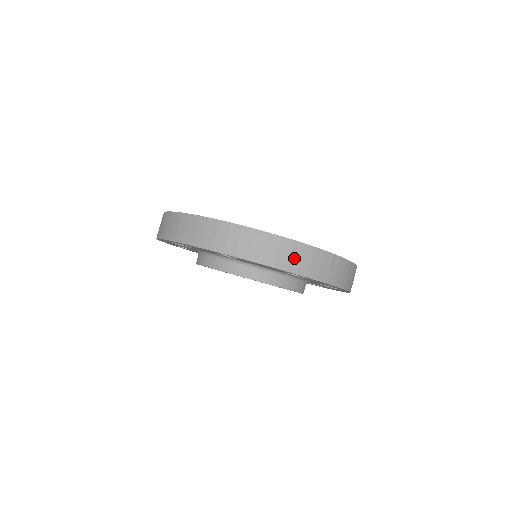
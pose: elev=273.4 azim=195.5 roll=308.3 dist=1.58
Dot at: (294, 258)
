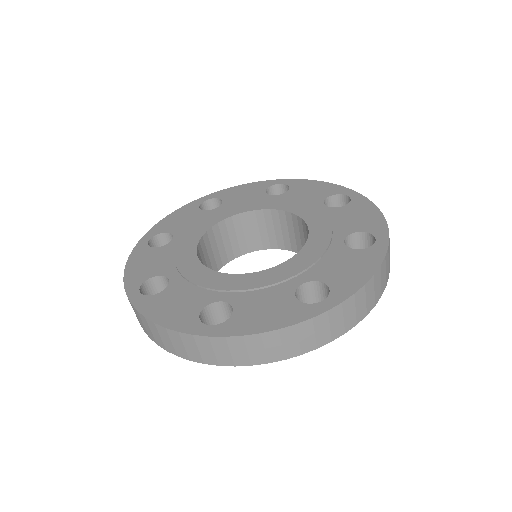
Dot at: (306, 338)
